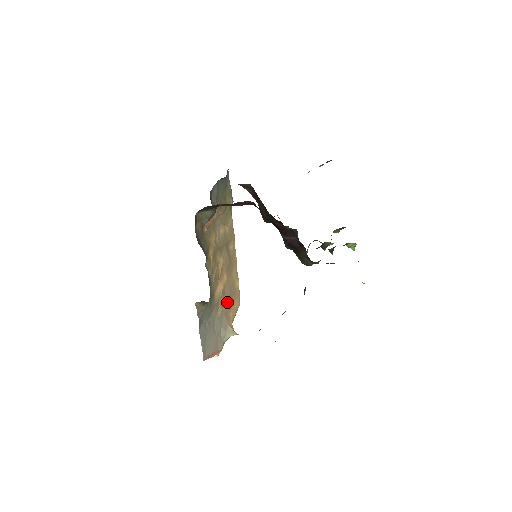
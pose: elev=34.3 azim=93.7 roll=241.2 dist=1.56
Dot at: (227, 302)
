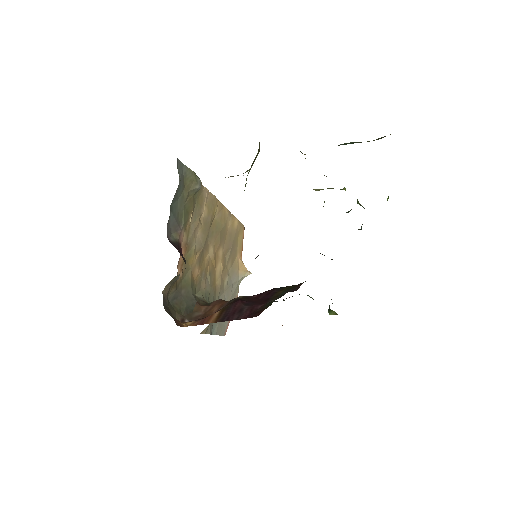
Dot at: (230, 258)
